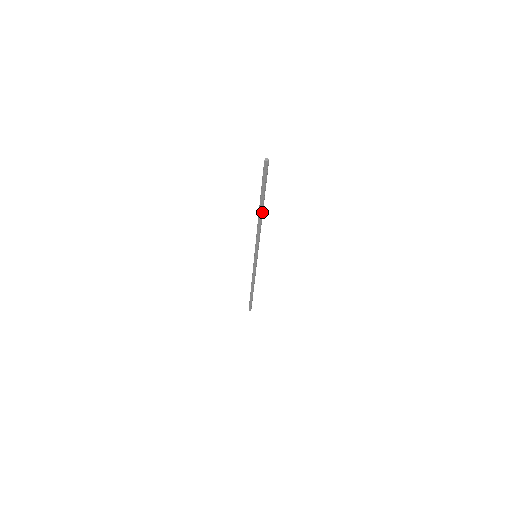
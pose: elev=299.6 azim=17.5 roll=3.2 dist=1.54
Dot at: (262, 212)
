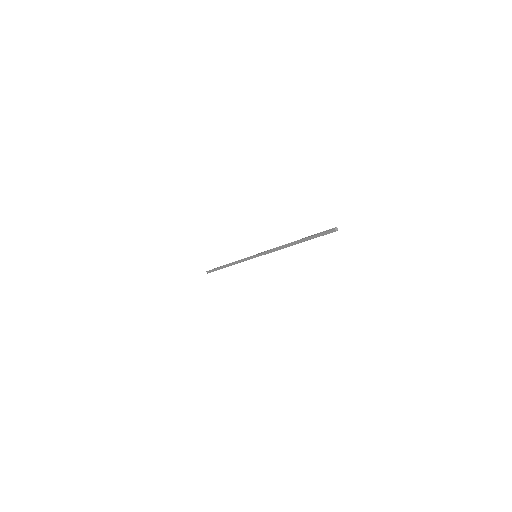
Dot at: (295, 244)
